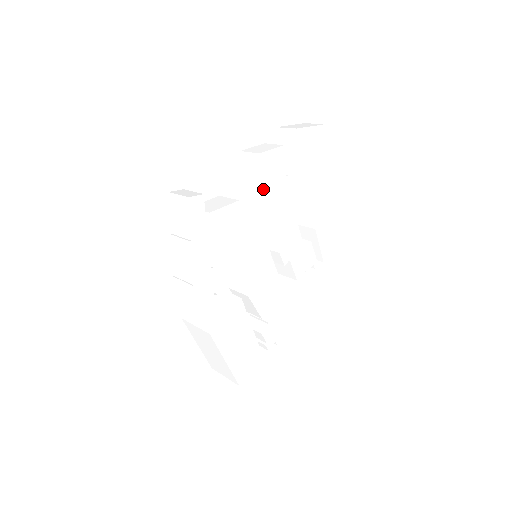
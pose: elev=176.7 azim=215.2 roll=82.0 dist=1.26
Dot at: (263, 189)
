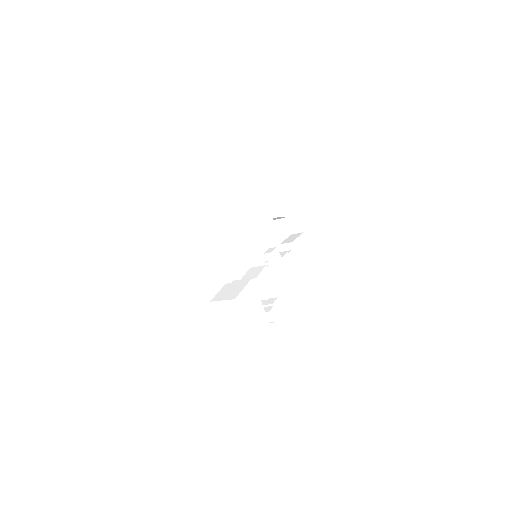
Dot at: (255, 205)
